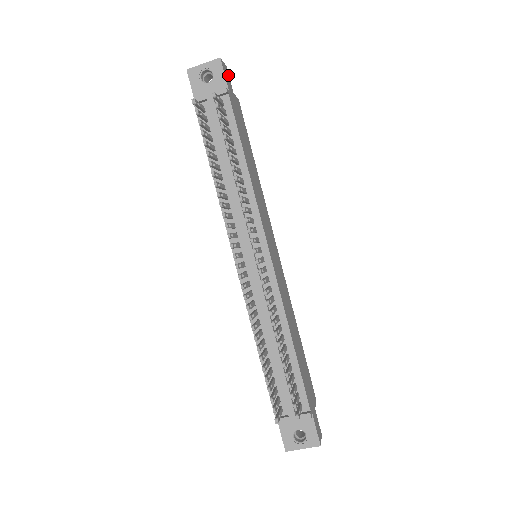
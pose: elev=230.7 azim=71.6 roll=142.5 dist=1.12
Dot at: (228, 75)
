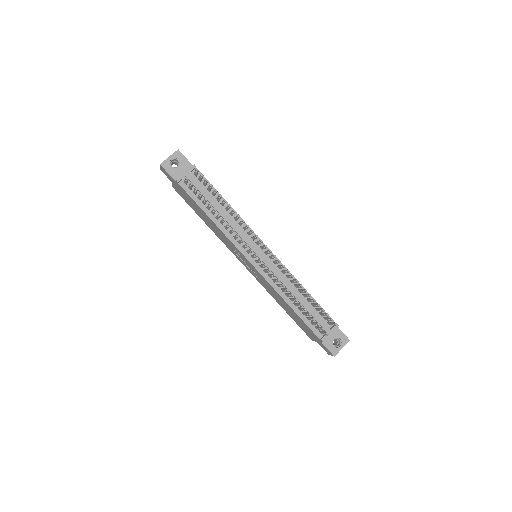
Dot at: occluded
